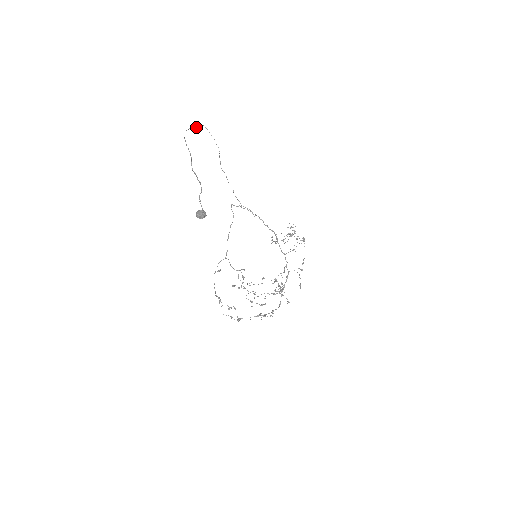
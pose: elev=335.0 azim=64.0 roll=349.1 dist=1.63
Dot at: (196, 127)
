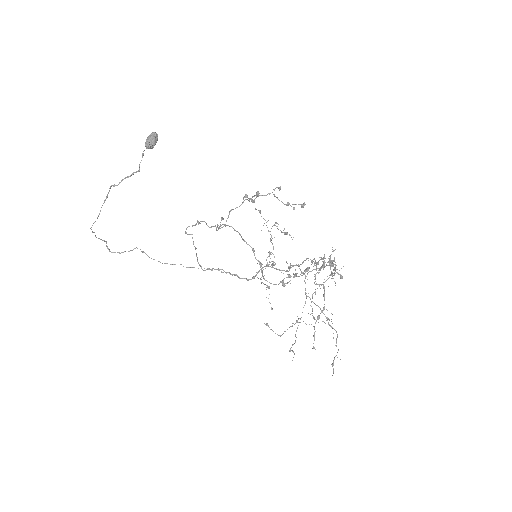
Dot at: occluded
